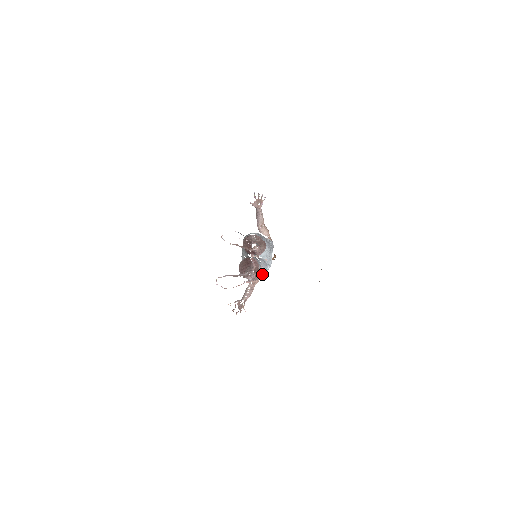
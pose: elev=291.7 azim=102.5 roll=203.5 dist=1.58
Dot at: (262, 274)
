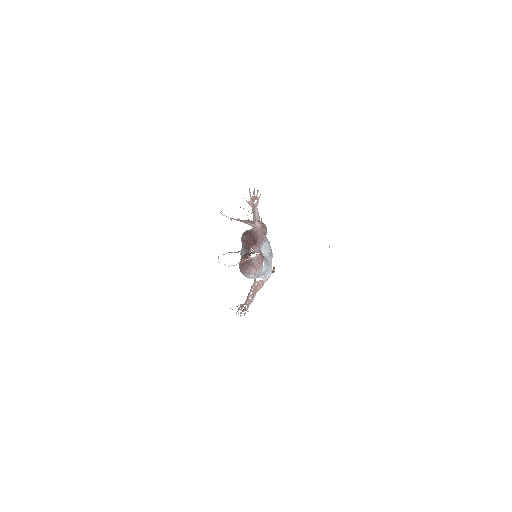
Dot at: (264, 272)
